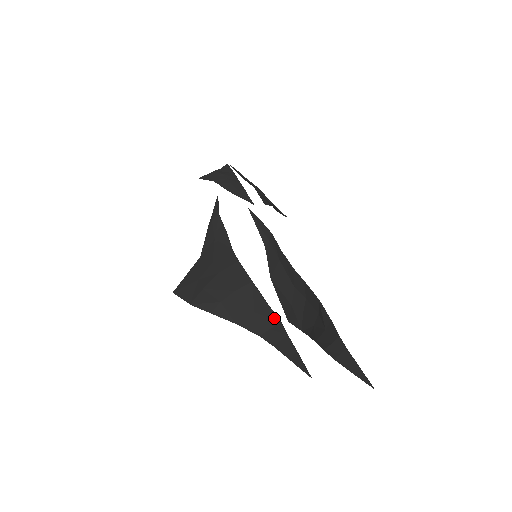
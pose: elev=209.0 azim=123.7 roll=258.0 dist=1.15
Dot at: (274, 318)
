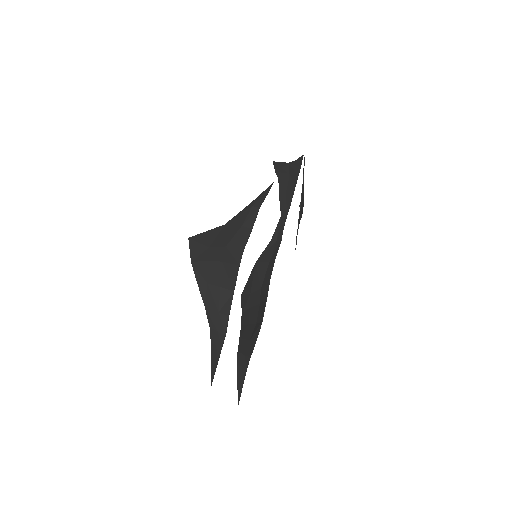
Dot at: (225, 329)
